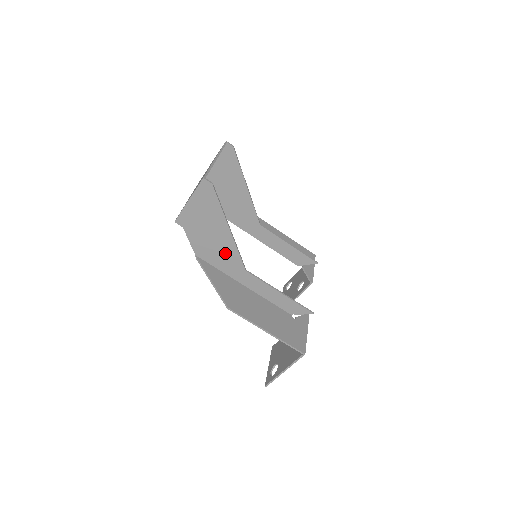
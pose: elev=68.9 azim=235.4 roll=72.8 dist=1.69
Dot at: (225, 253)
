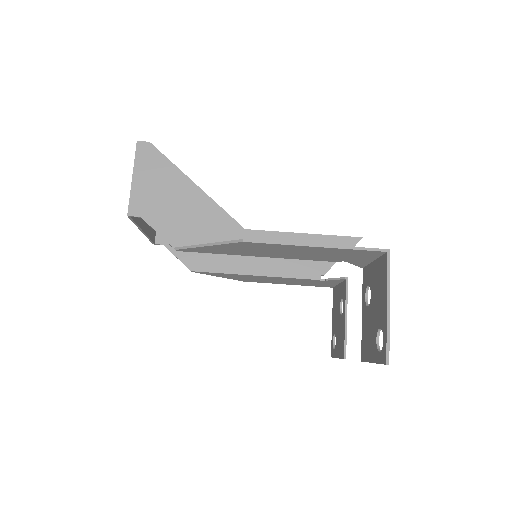
Dot at: (207, 220)
